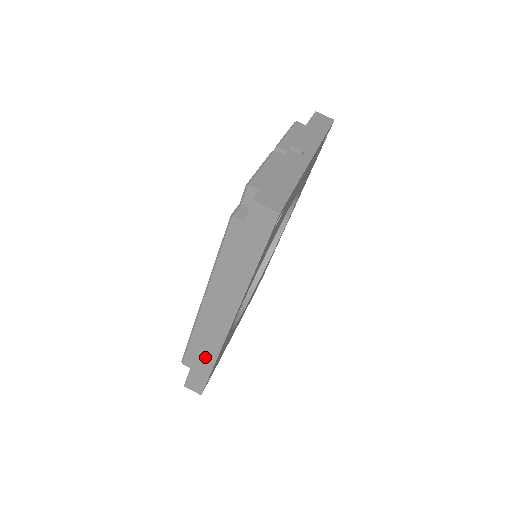
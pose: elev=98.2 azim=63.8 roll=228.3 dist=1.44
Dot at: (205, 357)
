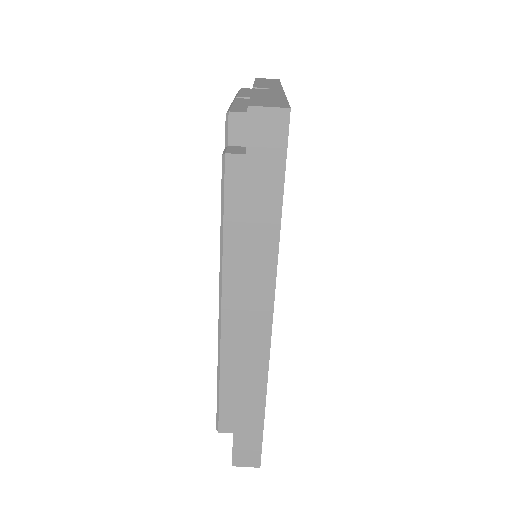
Dot at: (249, 400)
